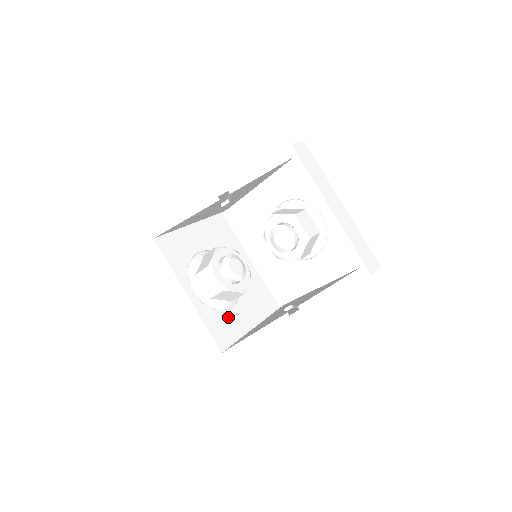
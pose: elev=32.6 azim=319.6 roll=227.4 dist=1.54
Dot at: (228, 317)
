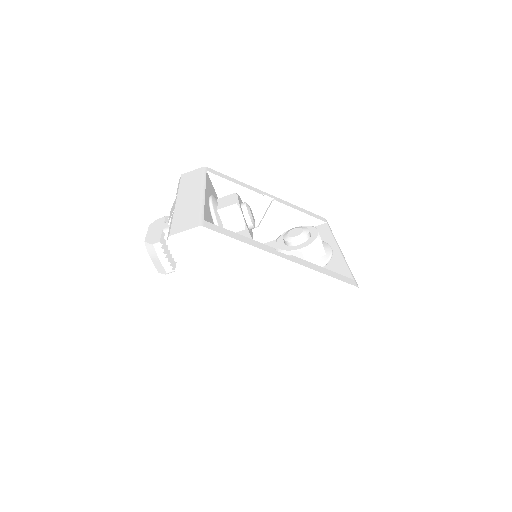
Dot at: occluded
